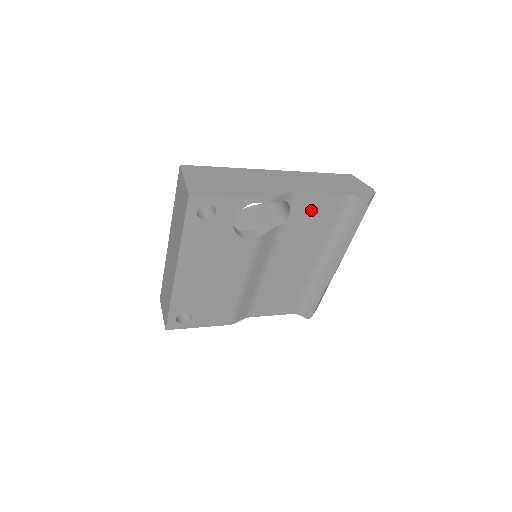
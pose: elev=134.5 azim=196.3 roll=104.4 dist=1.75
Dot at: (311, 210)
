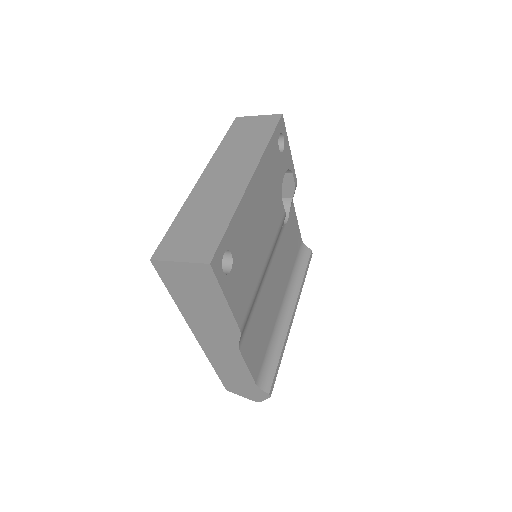
Dot at: (292, 232)
